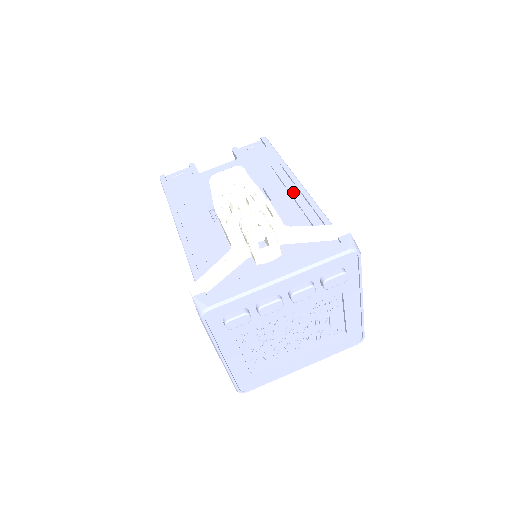
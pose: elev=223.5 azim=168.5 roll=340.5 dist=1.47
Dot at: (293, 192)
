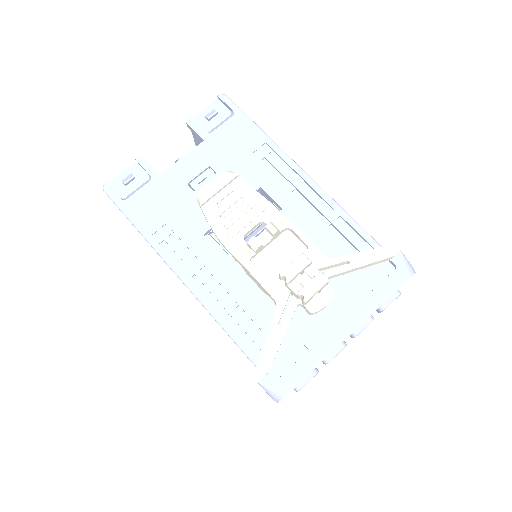
Dot at: (305, 192)
